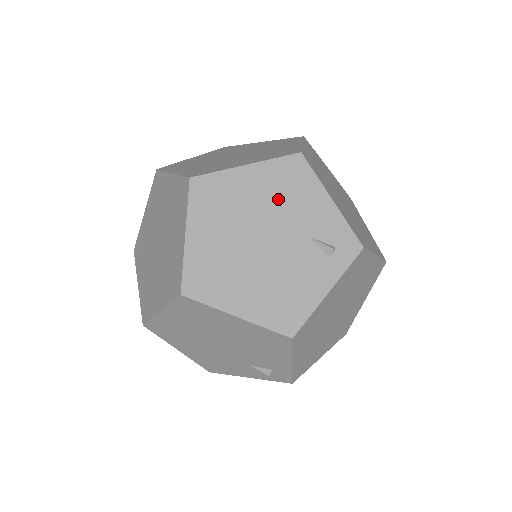
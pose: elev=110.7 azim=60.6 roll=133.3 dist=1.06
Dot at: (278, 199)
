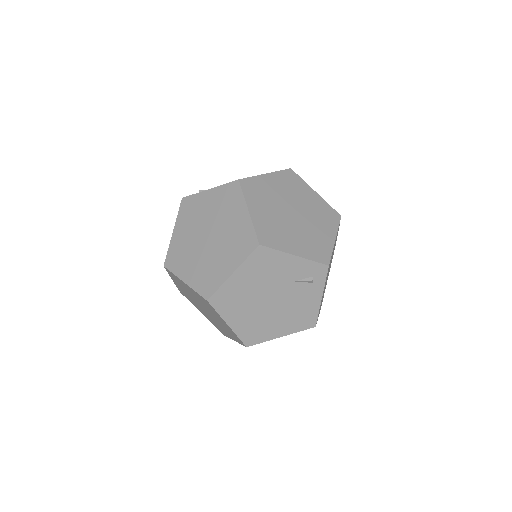
Dot at: (264, 277)
